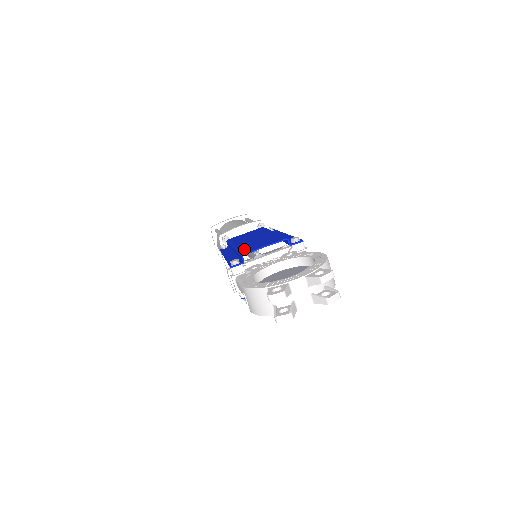
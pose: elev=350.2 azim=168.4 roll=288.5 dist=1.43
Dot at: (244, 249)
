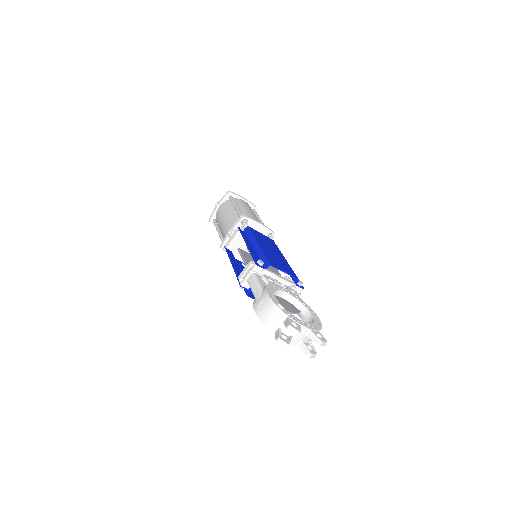
Dot at: (269, 258)
